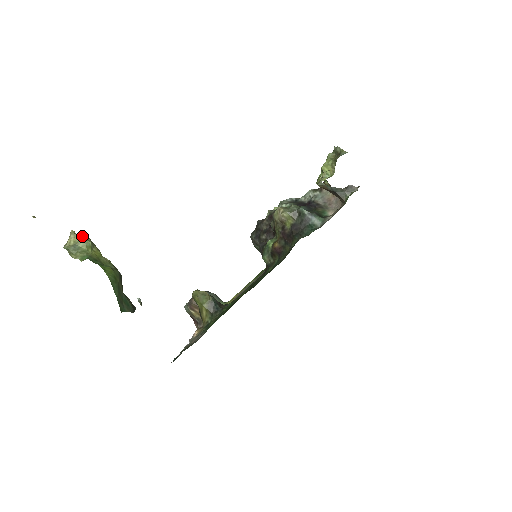
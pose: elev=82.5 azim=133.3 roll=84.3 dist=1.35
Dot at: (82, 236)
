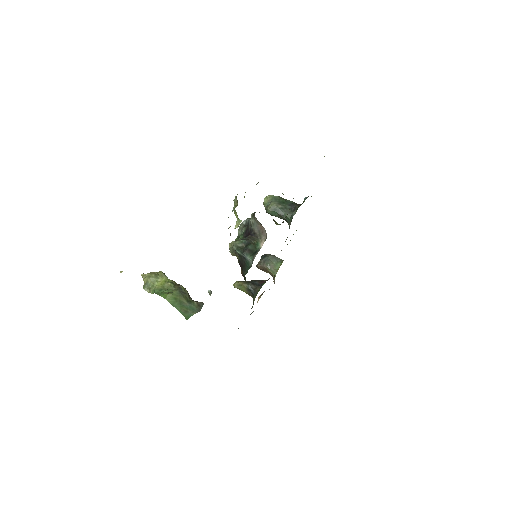
Dot at: (148, 275)
